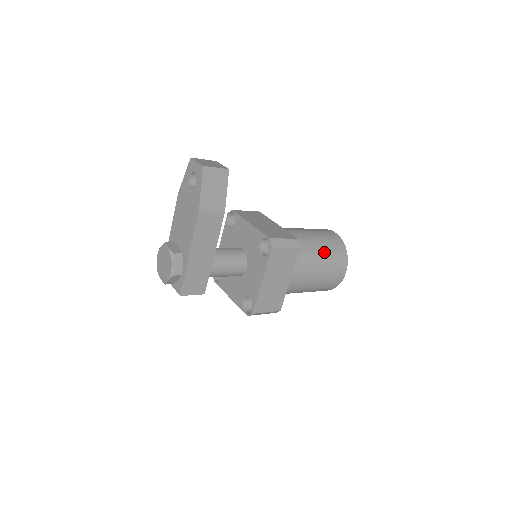
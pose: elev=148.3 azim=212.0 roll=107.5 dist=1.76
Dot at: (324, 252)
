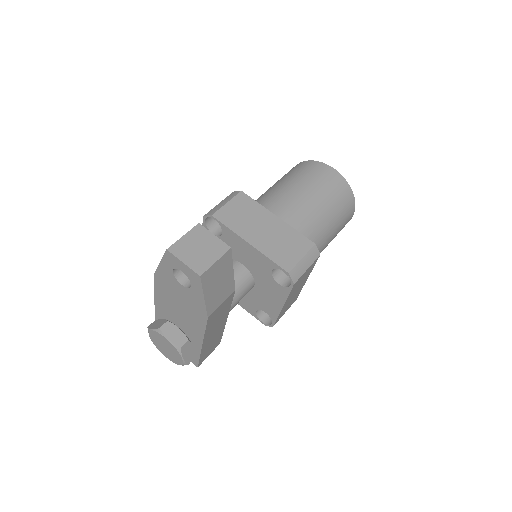
Dot at: (333, 216)
